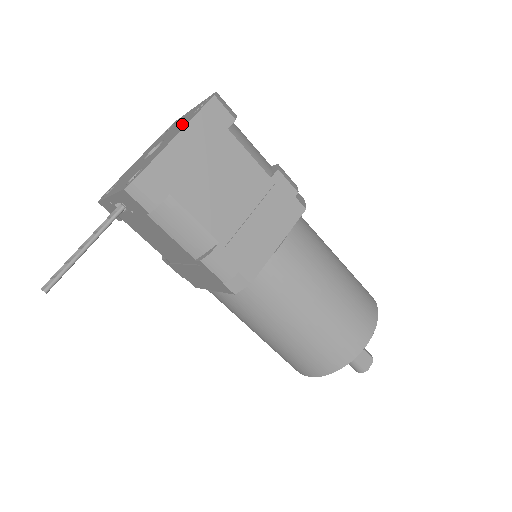
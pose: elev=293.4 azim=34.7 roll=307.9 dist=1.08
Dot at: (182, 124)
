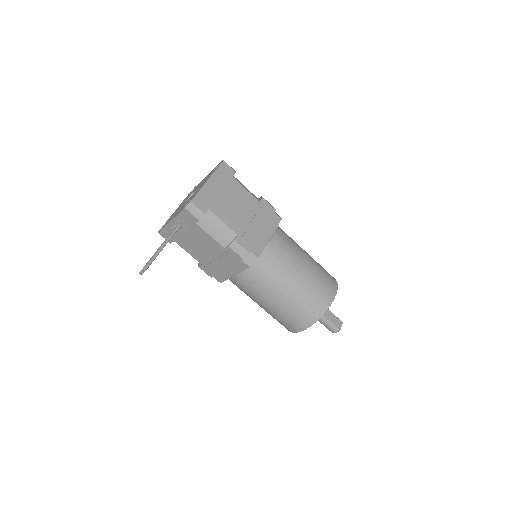
Dot at: (207, 178)
